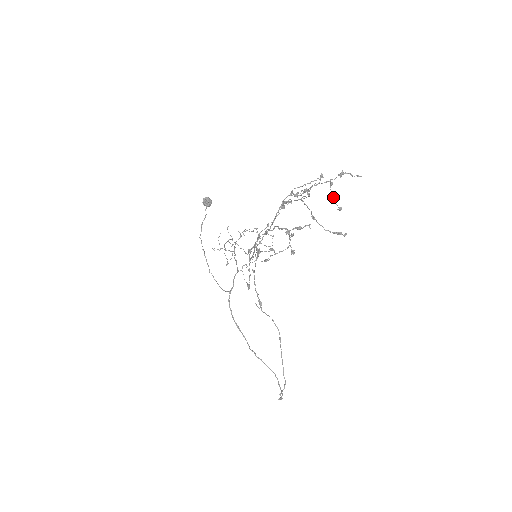
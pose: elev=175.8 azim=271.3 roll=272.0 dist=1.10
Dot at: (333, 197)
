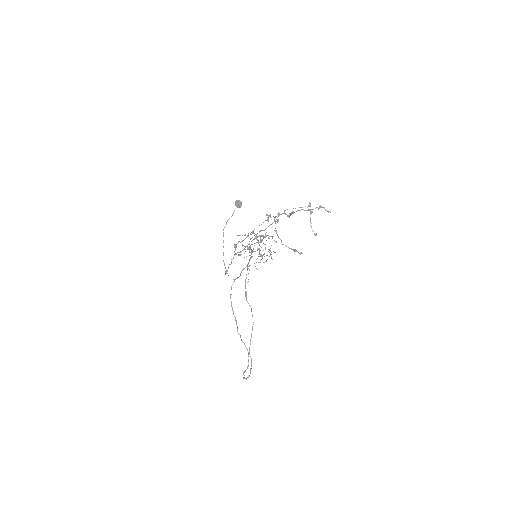
Dot at: (311, 223)
